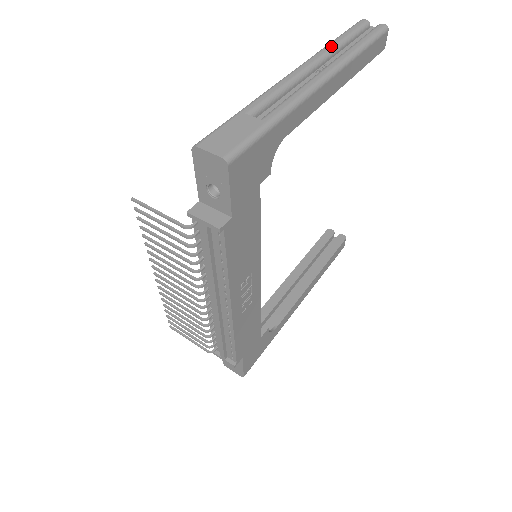
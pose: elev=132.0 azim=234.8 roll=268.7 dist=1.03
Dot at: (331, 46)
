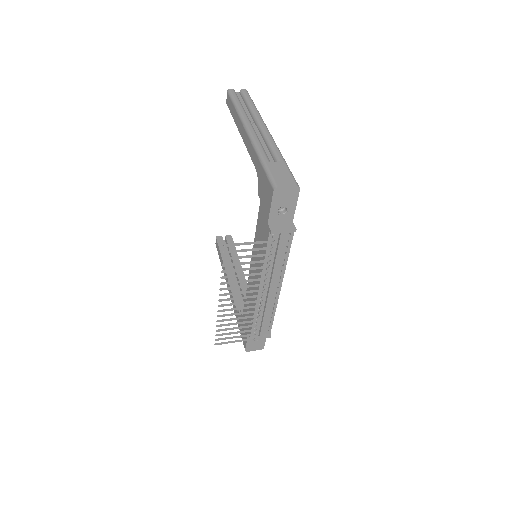
Dot at: (242, 110)
